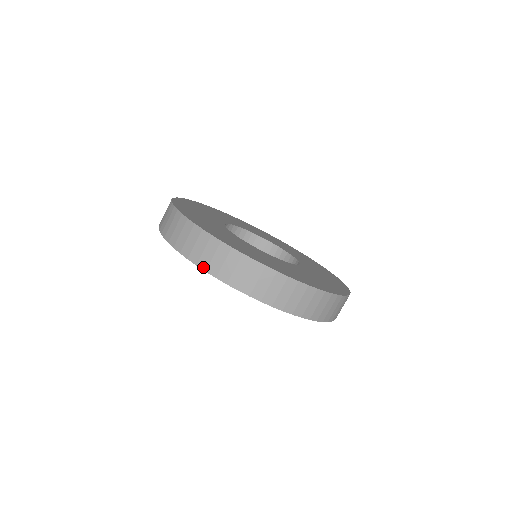
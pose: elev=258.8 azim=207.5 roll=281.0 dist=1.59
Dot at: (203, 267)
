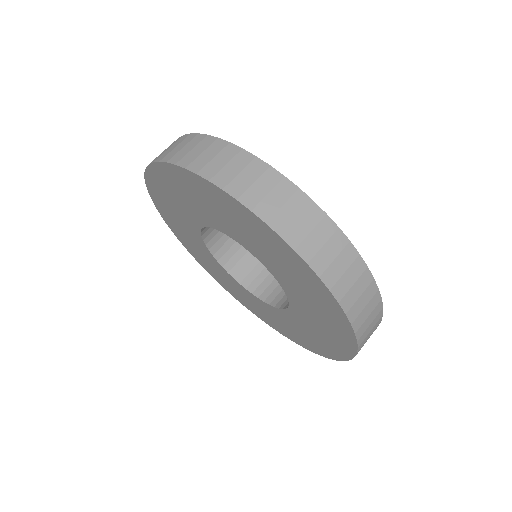
Dot at: (248, 204)
